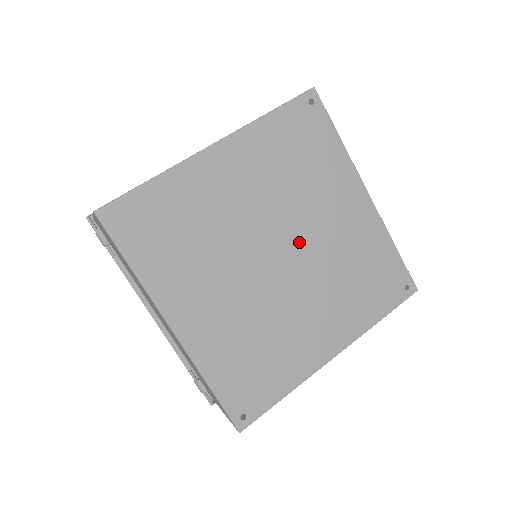
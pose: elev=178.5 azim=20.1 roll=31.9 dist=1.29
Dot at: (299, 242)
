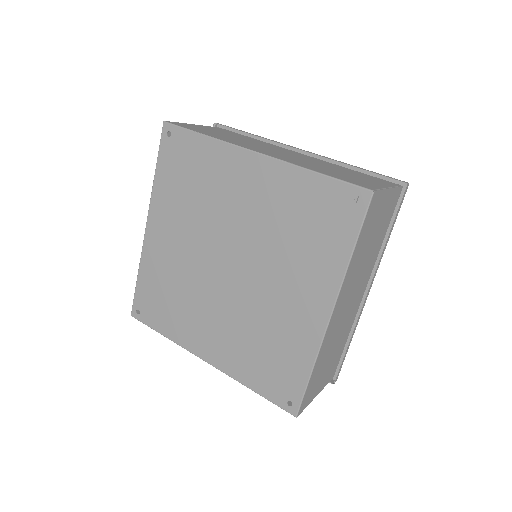
Dot at: (249, 276)
